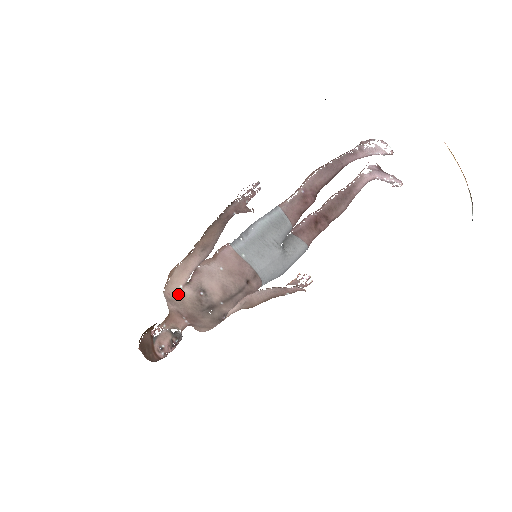
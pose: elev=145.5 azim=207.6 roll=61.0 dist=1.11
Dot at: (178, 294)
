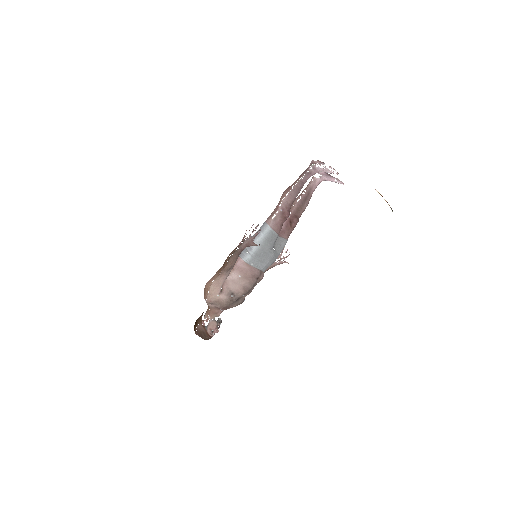
Dot at: (217, 300)
